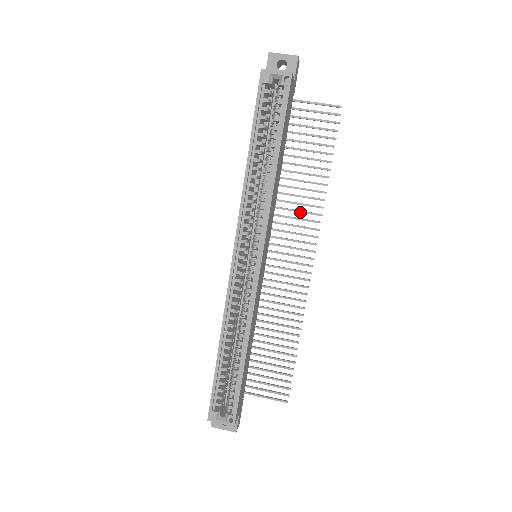
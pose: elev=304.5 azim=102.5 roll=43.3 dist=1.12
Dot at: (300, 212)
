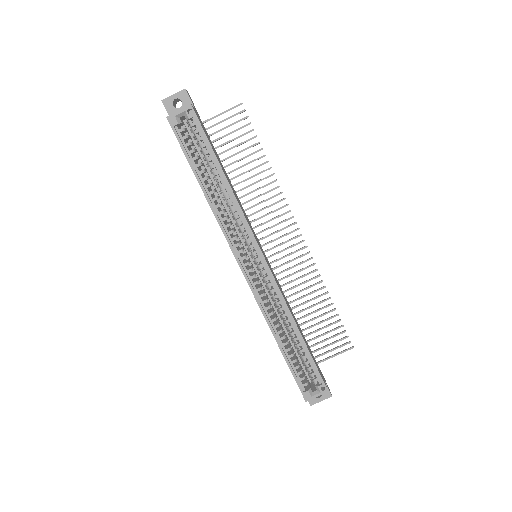
Dot at: (265, 201)
